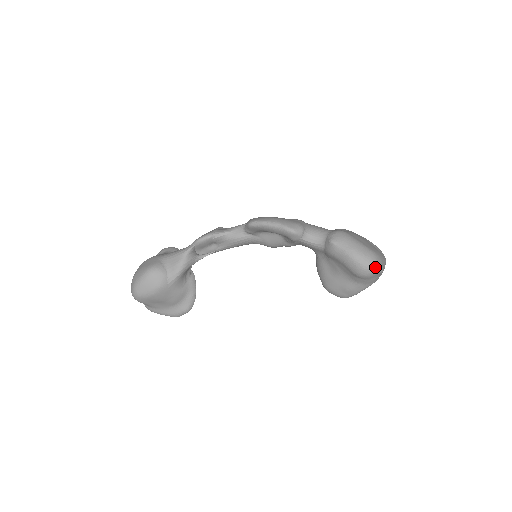
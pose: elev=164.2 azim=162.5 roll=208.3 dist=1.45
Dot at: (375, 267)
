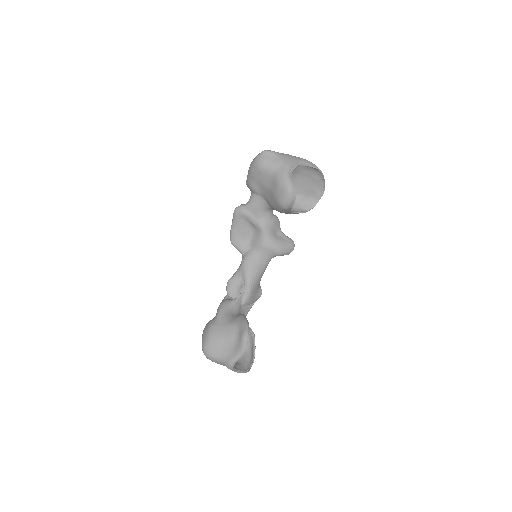
Dot at: (259, 154)
